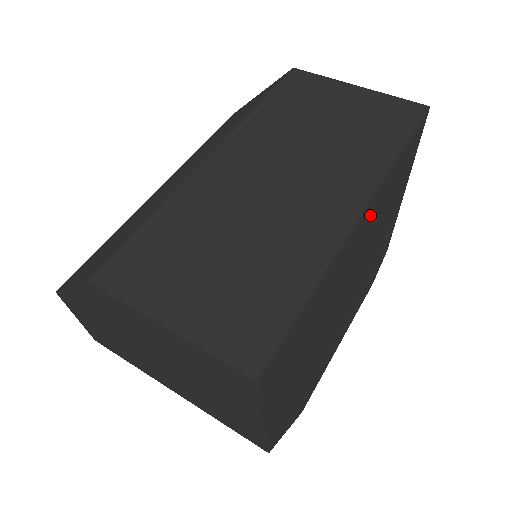
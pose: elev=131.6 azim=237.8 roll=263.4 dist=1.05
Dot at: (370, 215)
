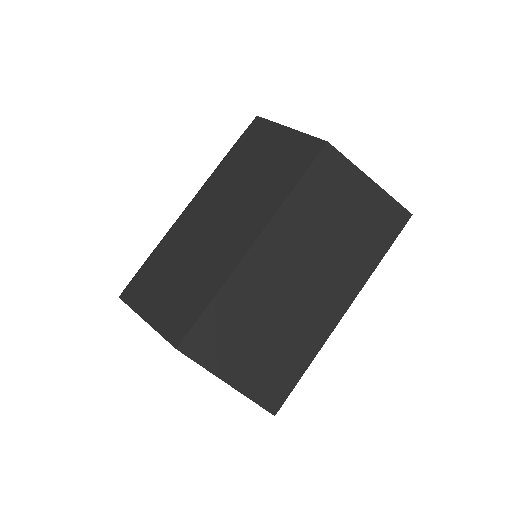
Dot at: occluded
